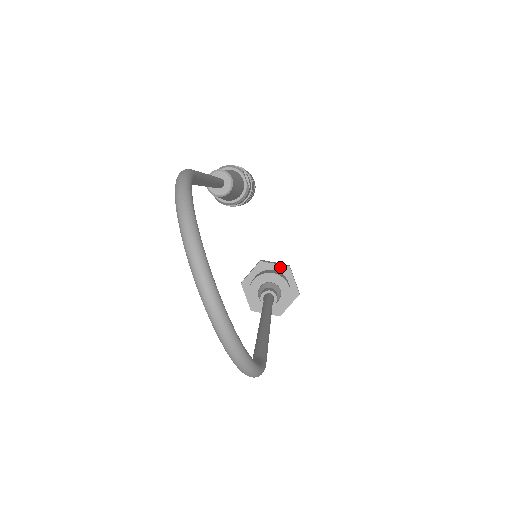
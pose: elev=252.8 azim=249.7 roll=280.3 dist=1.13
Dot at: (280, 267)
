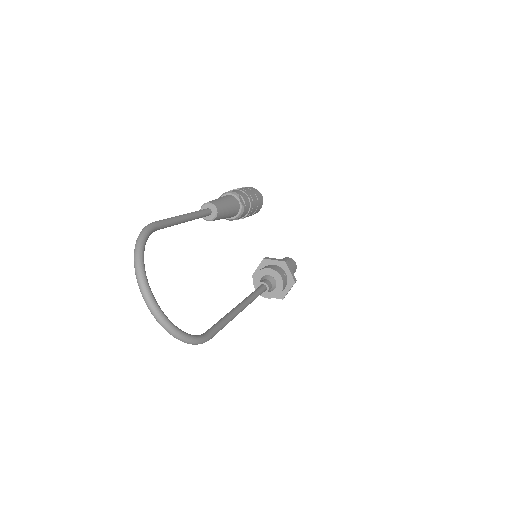
Dot at: (279, 262)
